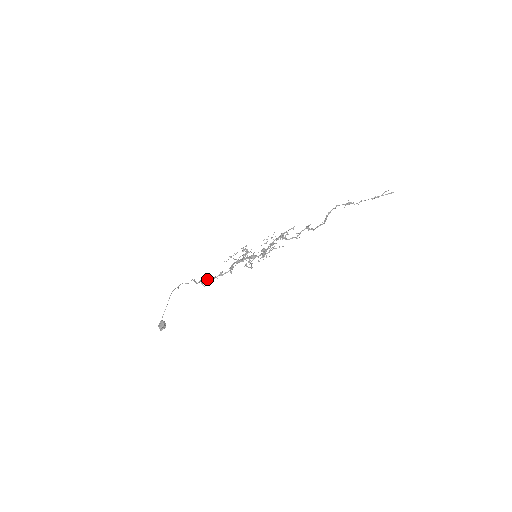
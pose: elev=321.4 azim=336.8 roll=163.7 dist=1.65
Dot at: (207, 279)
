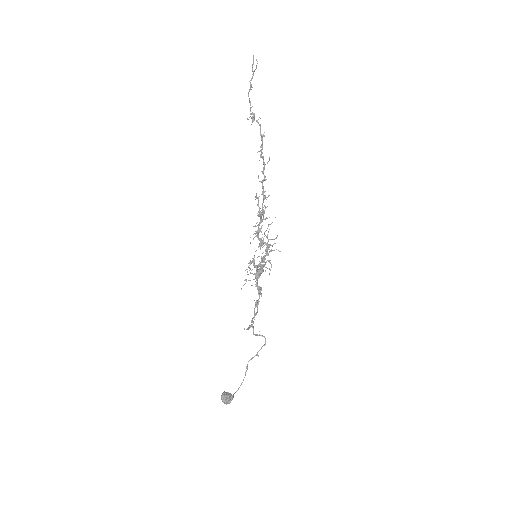
Dot at: (251, 321)
